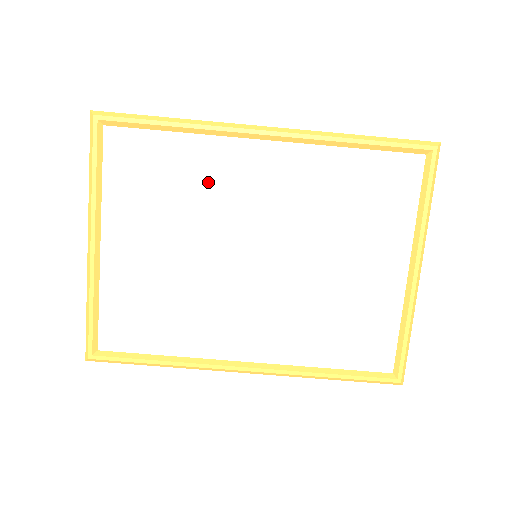
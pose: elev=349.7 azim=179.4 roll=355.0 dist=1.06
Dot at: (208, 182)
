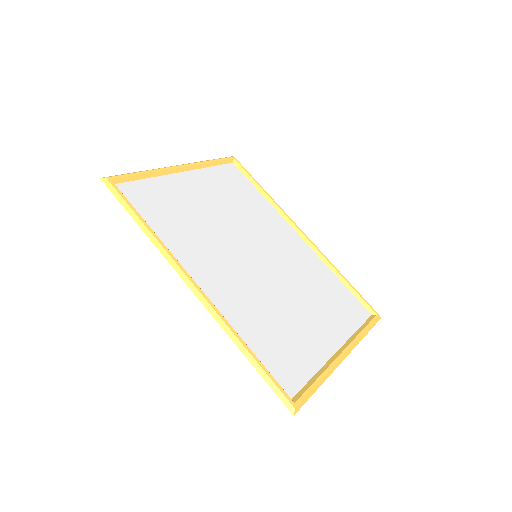
Dot at: (259, 216)
